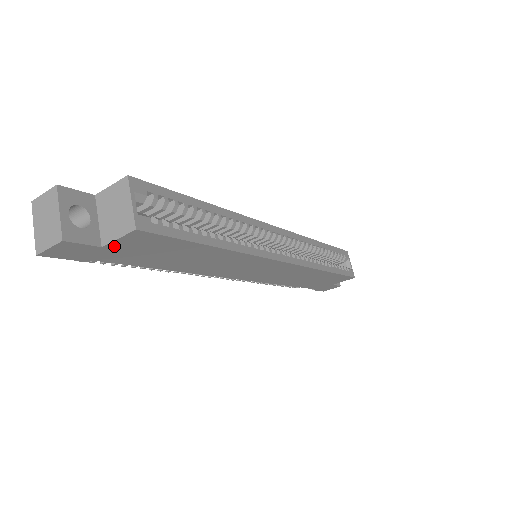
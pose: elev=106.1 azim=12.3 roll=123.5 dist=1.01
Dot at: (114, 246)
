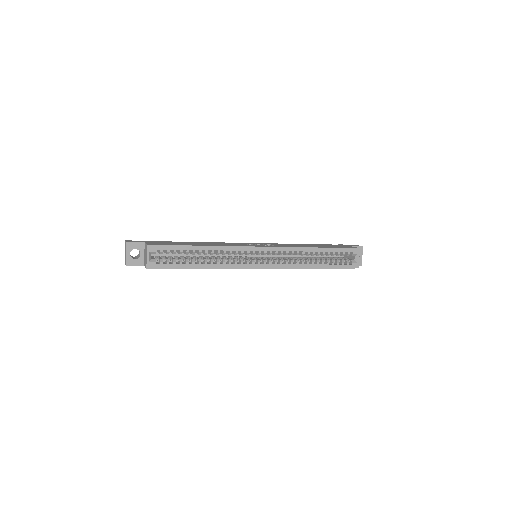
Dot at: occluded
